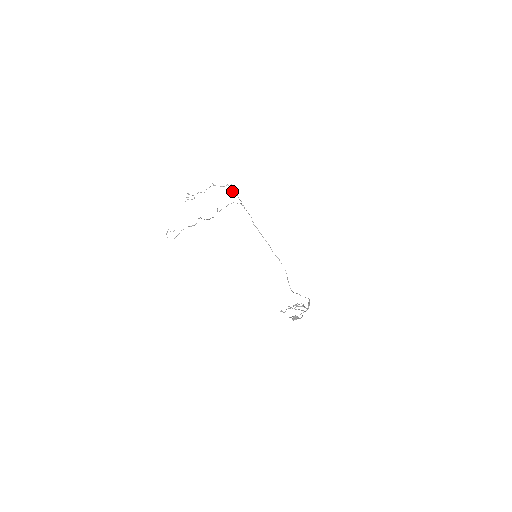
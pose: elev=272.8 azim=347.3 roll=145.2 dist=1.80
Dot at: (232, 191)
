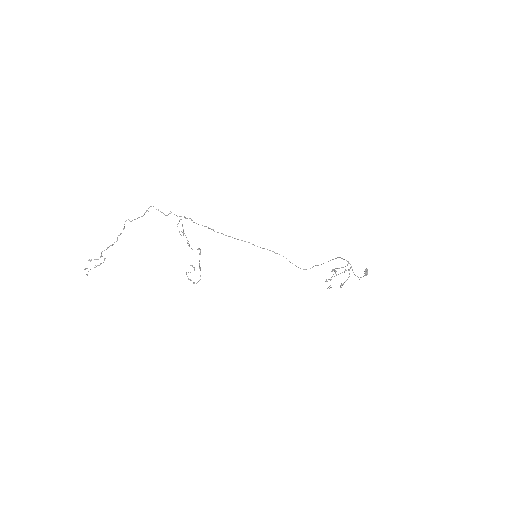
Dot at: (161, 212)
